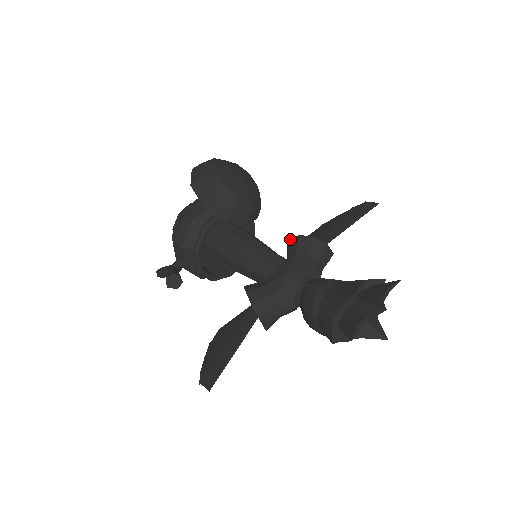
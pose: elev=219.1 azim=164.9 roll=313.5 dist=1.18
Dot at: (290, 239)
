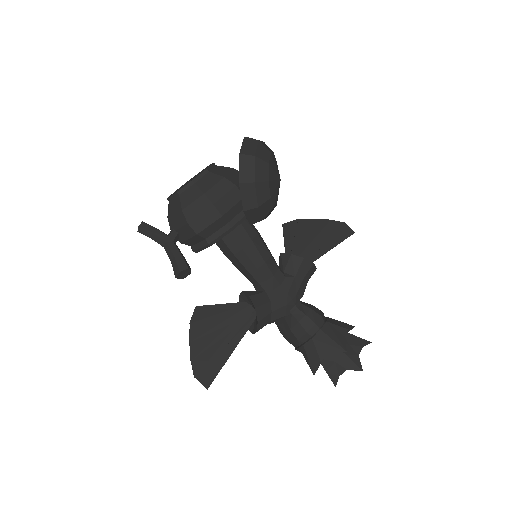
Dot at: (293, 255)
